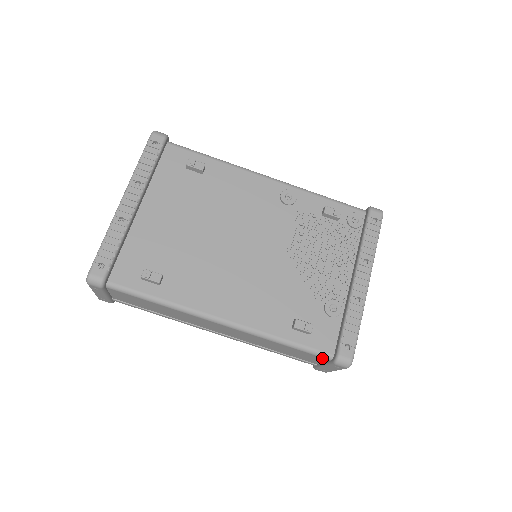
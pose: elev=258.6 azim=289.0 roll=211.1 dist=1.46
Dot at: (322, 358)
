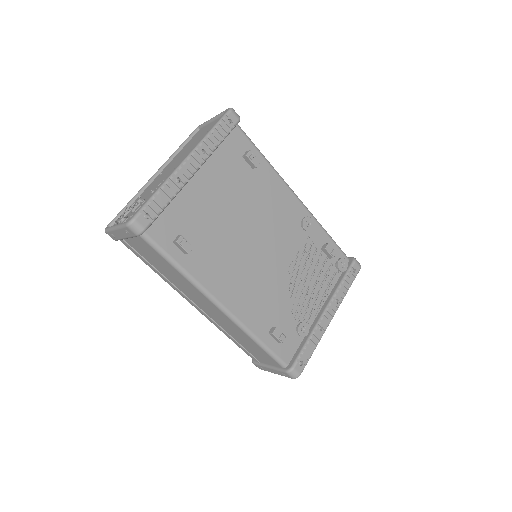
Dot at: (277, 364)
